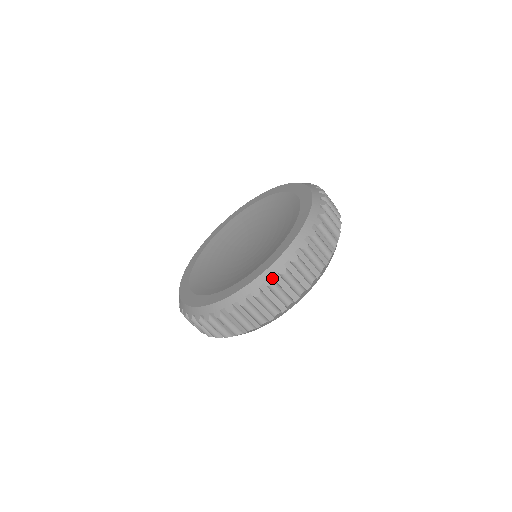
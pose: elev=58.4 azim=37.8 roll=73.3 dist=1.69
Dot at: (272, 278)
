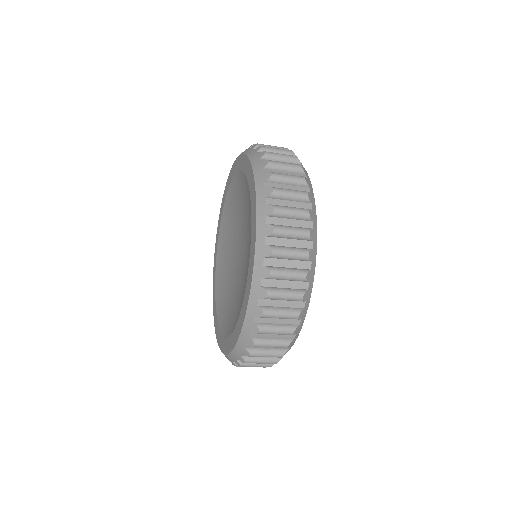
Dot at: (233, 363)
